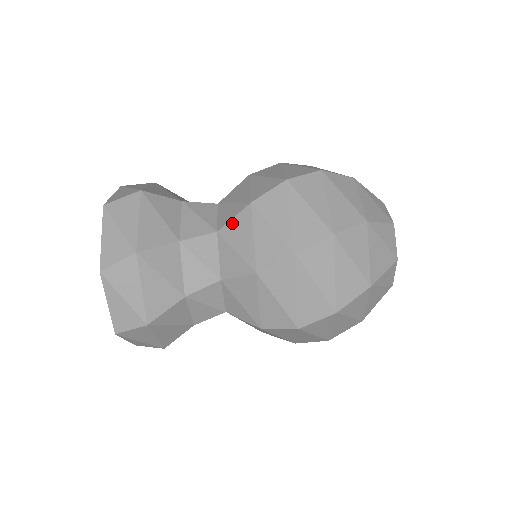
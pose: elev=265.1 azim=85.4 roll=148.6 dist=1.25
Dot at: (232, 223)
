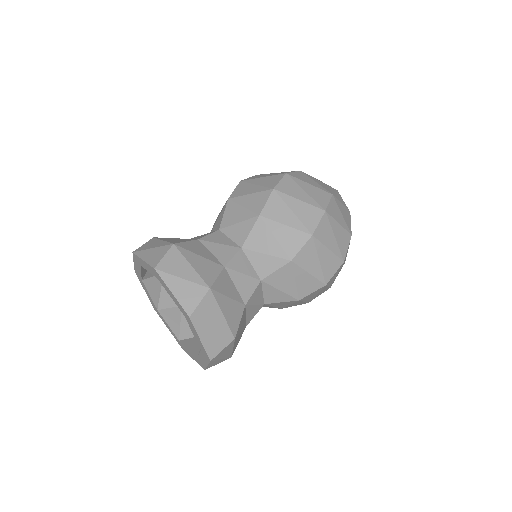
Dot at: (225, 217)
